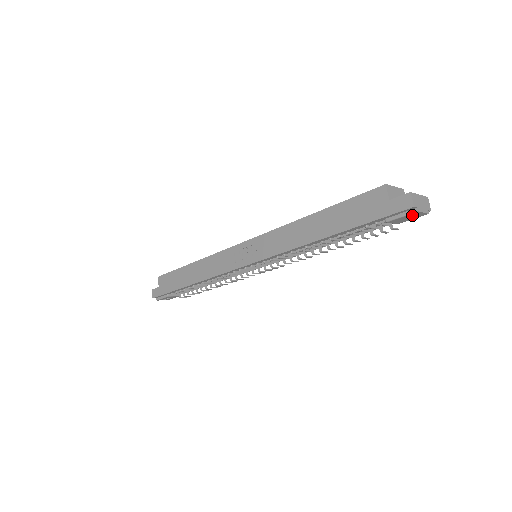
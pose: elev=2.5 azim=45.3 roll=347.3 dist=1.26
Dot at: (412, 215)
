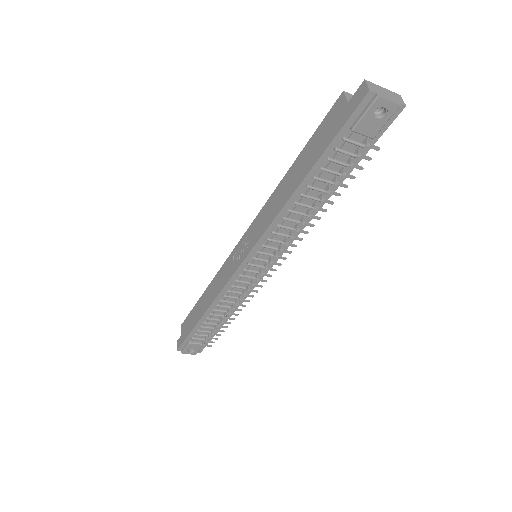
Dot at: (382, 115)
